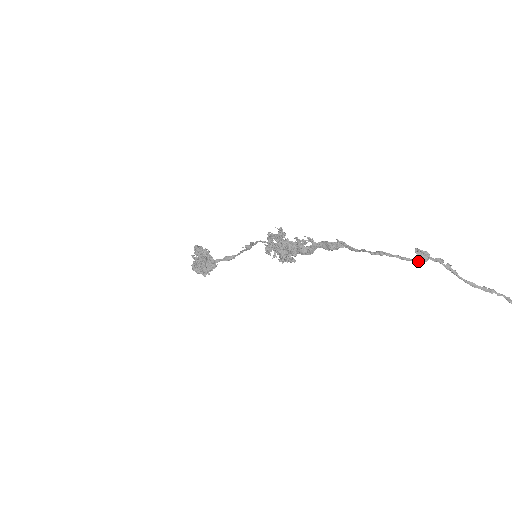
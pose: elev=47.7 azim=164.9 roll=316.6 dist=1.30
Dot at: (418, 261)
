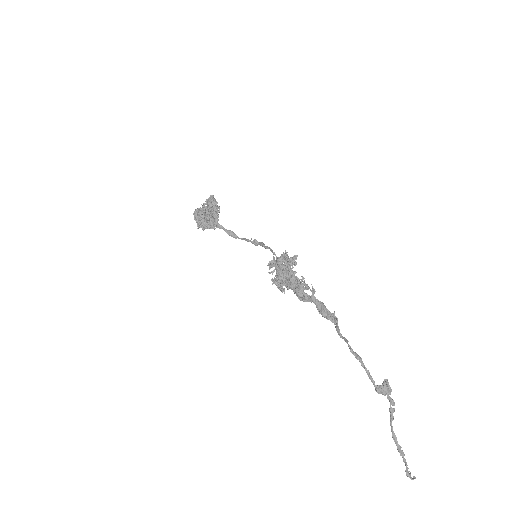
Dot at: (378, 389)
